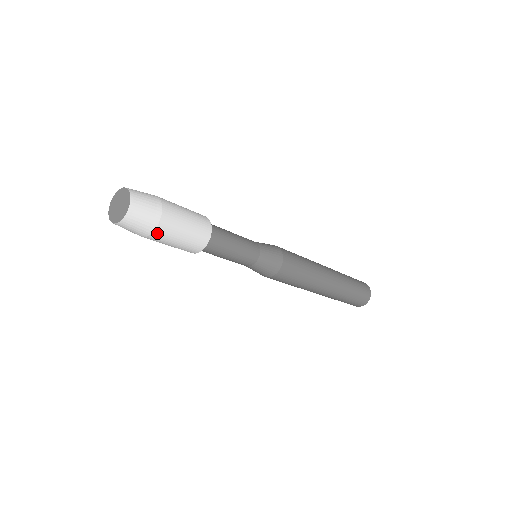
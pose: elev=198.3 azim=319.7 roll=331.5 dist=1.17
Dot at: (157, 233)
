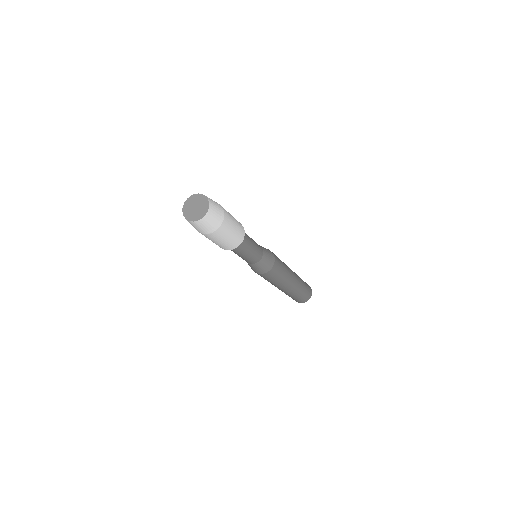
Dot at: (222, 227)
